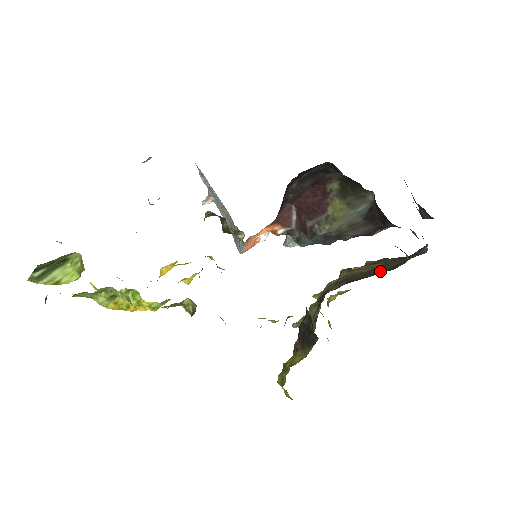
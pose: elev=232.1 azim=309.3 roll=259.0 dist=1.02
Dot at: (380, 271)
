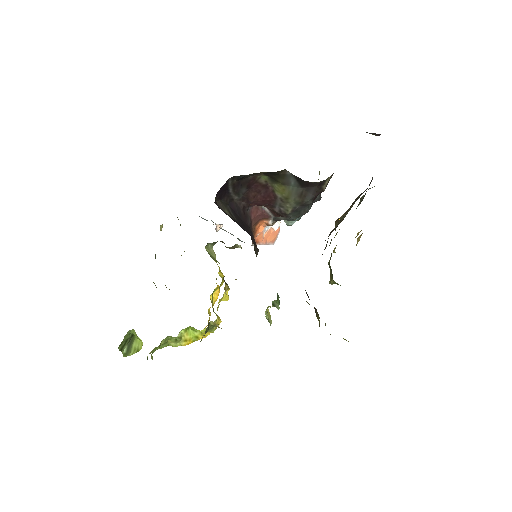
Dot at: occluded
